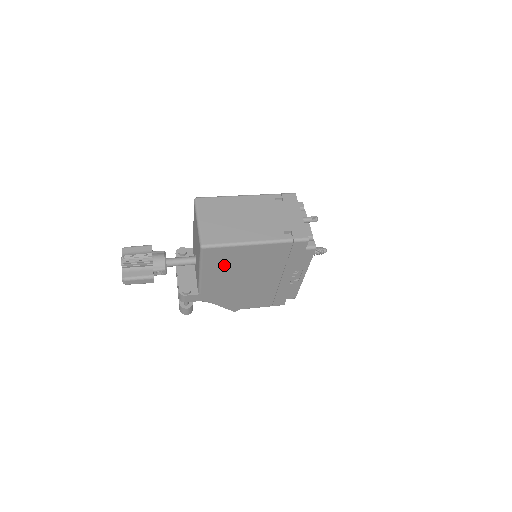
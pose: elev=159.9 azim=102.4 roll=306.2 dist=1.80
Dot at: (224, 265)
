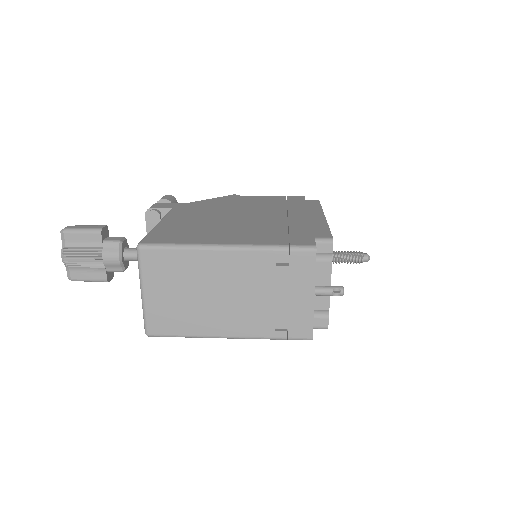
Dot at: occluded
